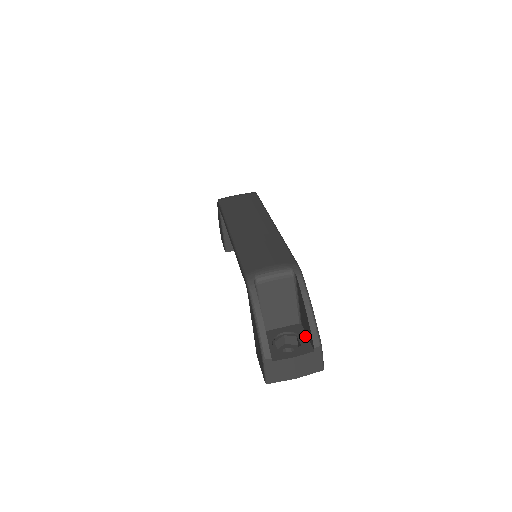
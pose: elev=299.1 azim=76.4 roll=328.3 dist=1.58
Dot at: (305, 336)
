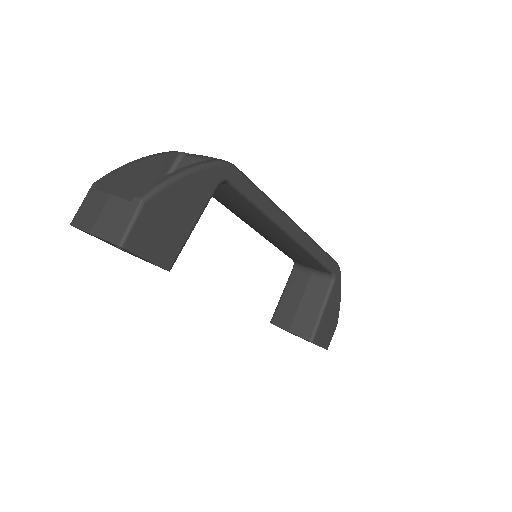
Dot at: occluded
